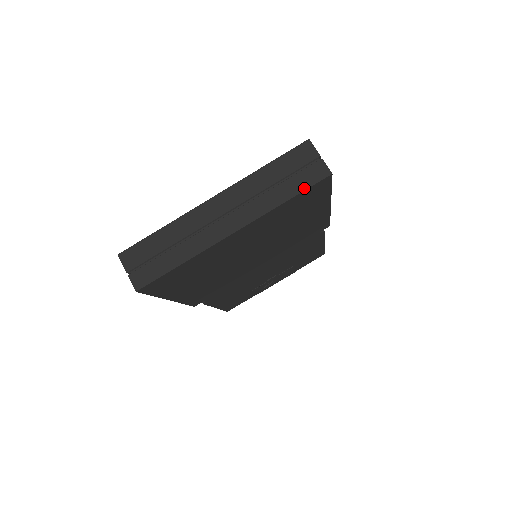
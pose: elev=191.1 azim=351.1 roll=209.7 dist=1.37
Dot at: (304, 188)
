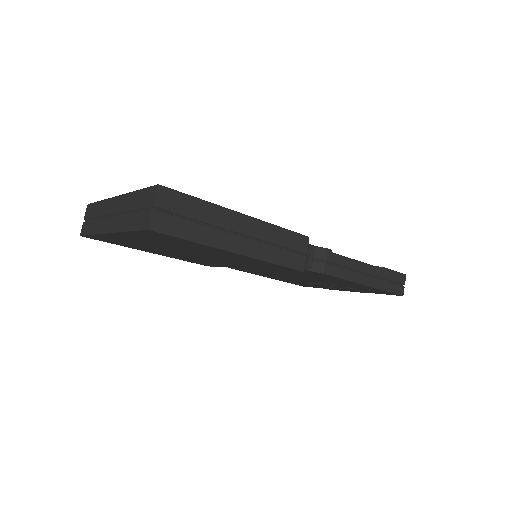
Dot at: (136, 228)
